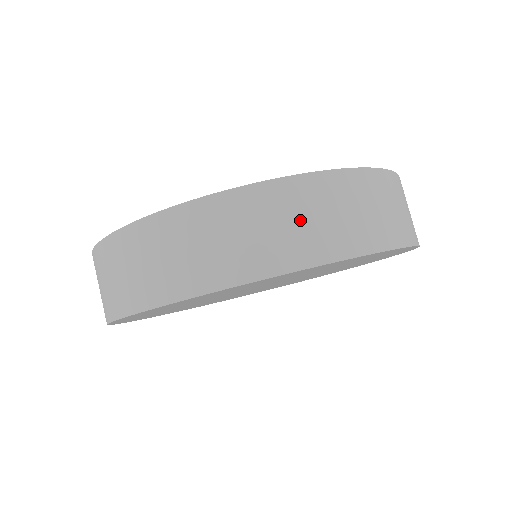
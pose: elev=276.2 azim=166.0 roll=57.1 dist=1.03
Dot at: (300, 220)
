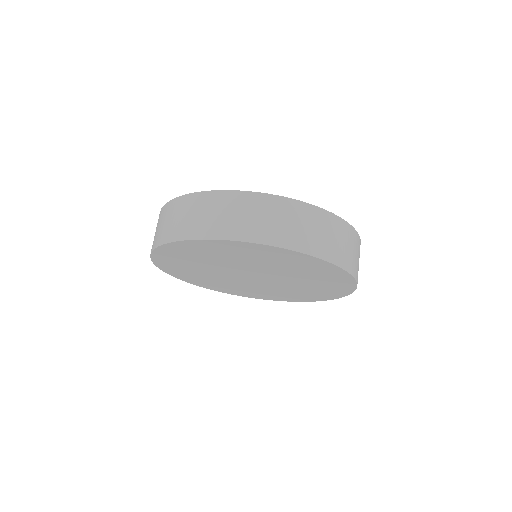
Dot at: (179, 217)
